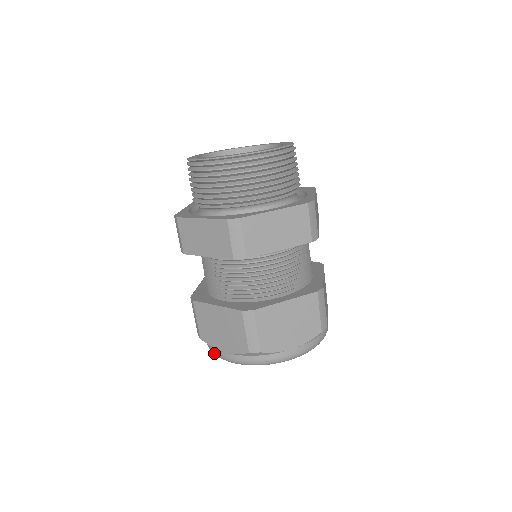
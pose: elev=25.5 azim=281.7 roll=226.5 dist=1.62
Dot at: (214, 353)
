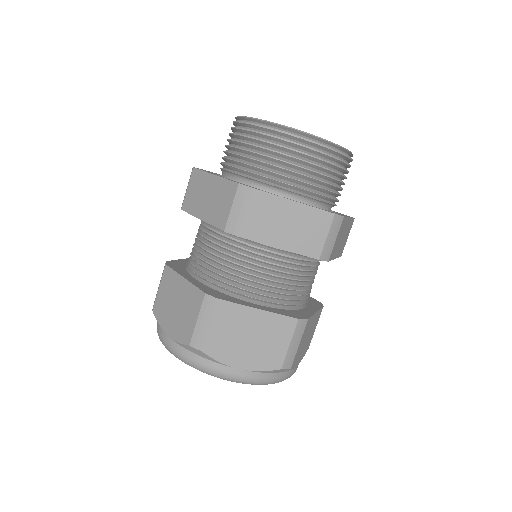
Dot at: (212, 370)
